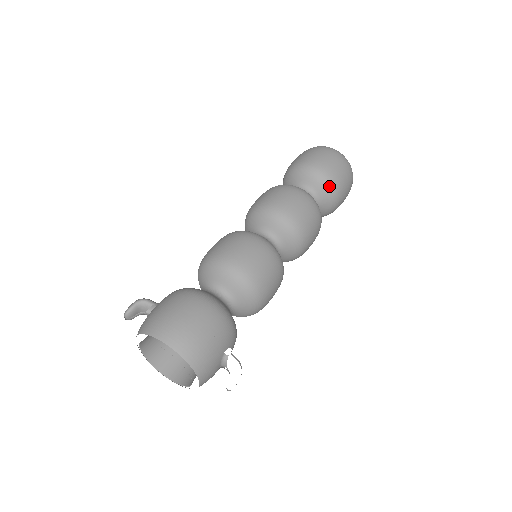
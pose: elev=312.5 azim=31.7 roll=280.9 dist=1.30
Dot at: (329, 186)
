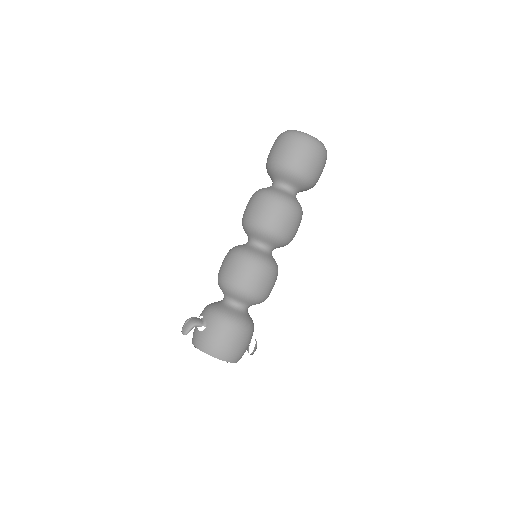
Dot at: (311, 186)
